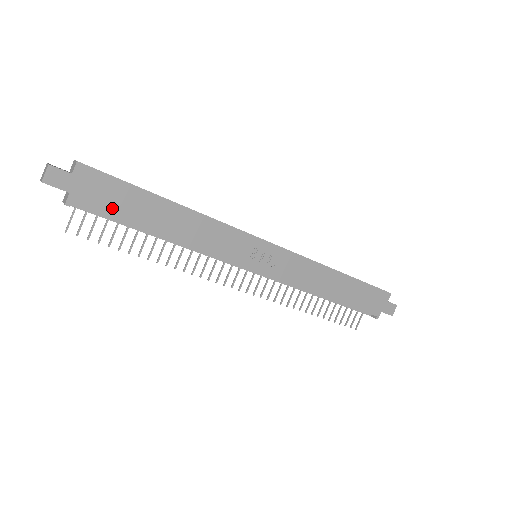
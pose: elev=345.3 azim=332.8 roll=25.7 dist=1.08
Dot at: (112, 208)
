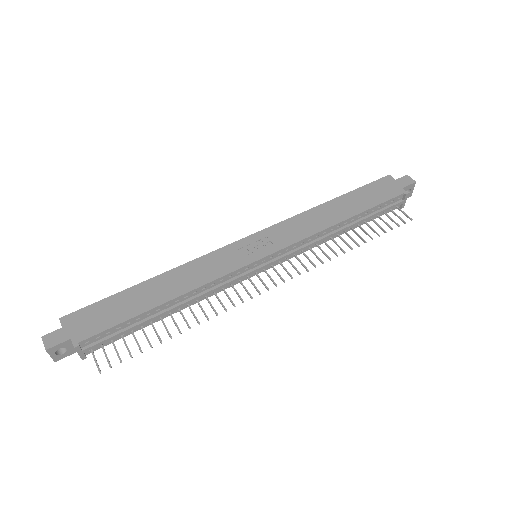
Dot at: (110, 320)
